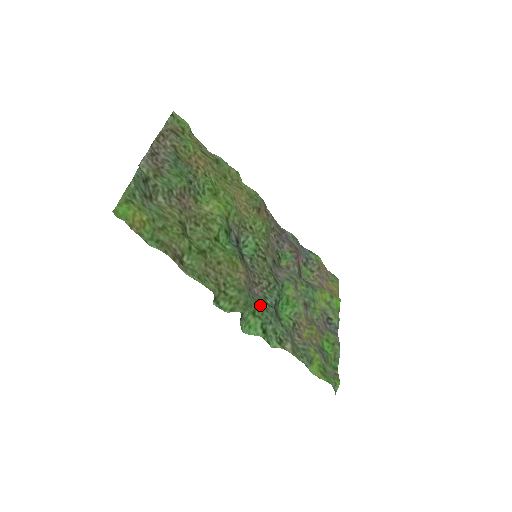
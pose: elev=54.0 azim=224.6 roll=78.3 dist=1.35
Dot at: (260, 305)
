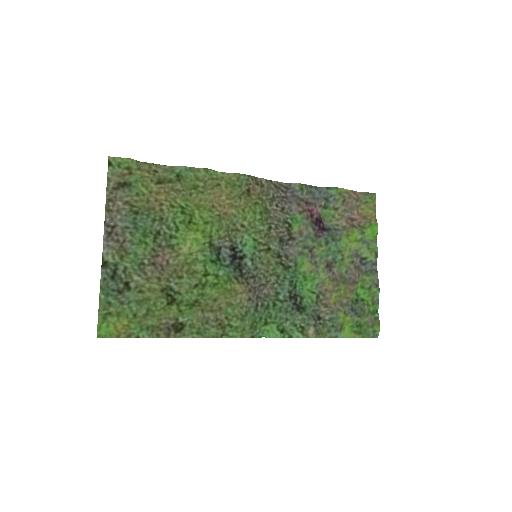
Dot at: (271, 309)
